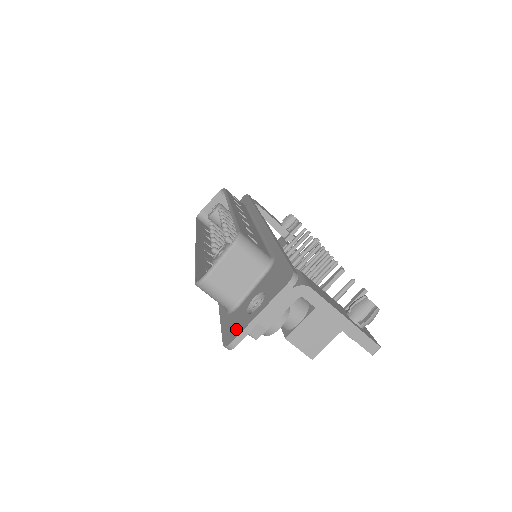
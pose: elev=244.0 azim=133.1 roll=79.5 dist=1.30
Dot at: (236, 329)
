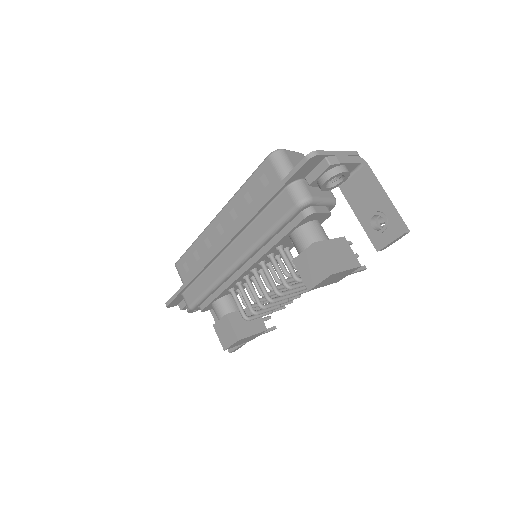
Dot at: occluded
